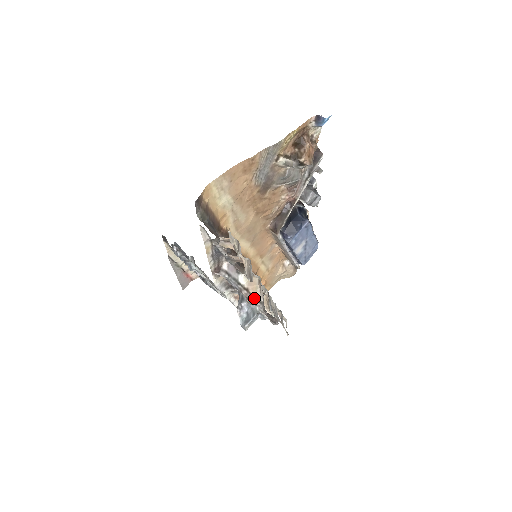
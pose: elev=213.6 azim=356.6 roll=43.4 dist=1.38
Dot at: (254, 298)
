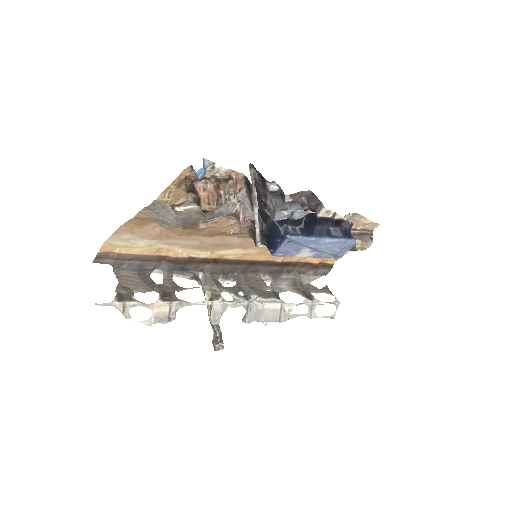
Dot at: (209, 318)
